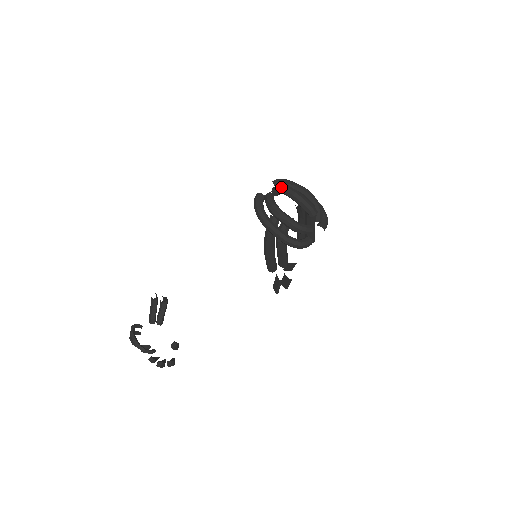
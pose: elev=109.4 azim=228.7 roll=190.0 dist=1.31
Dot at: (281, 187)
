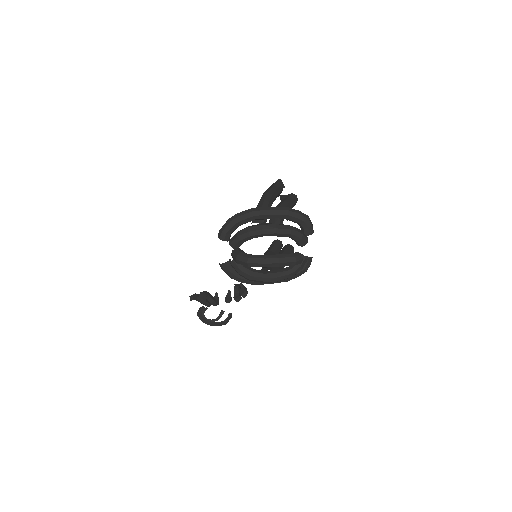
Dot at: (244, 264)
